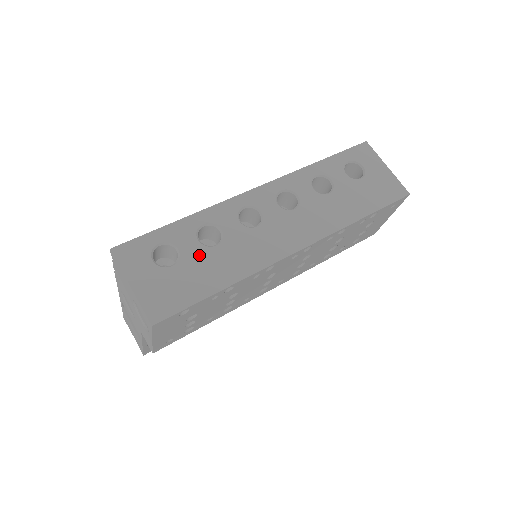
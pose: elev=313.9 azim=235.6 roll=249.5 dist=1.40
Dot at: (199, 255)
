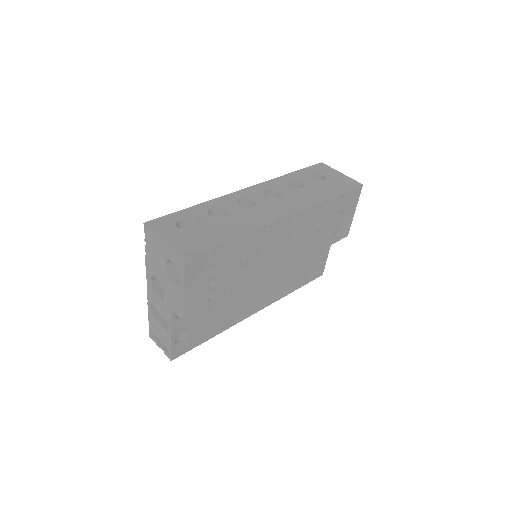
Dot at: (212, 222)
